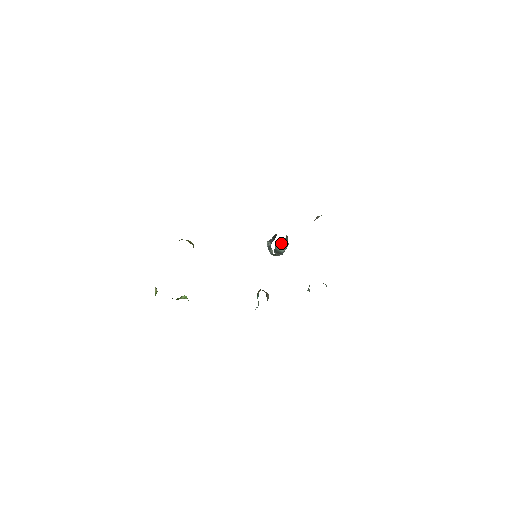
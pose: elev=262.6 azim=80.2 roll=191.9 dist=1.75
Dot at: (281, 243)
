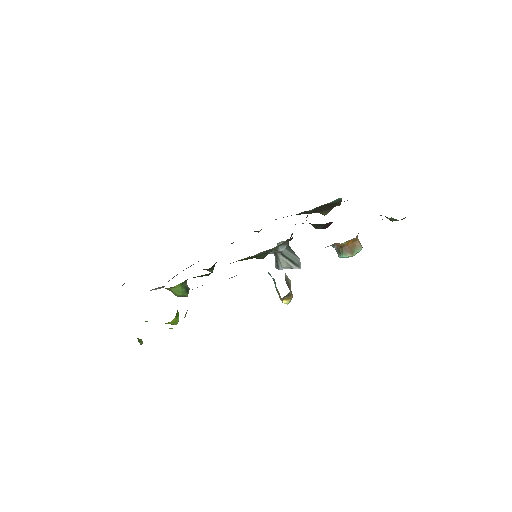
Dot at: (286, 251)
